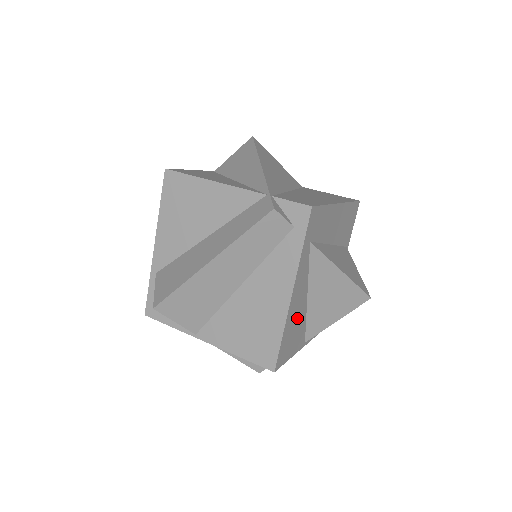
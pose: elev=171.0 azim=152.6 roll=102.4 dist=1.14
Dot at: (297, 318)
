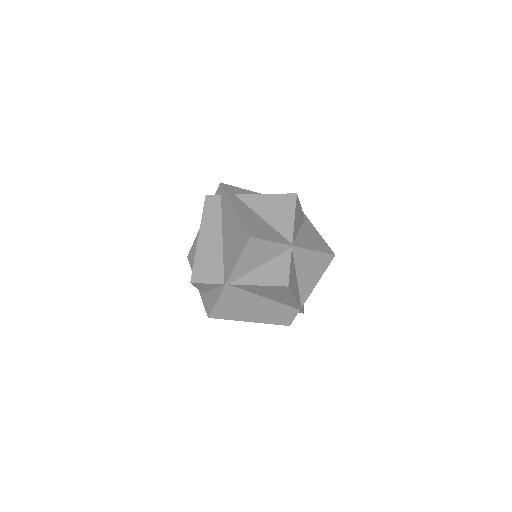
Dot at: (258, 223)
